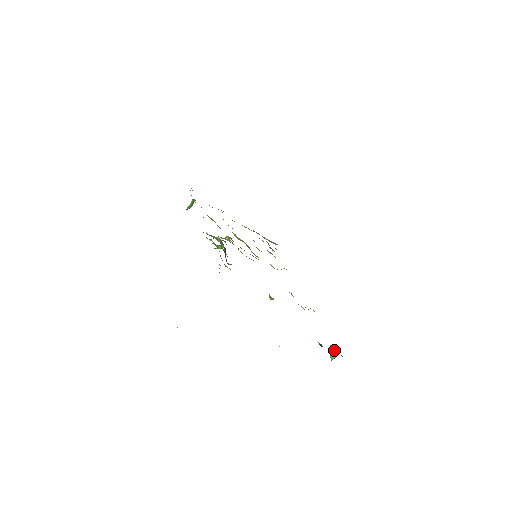
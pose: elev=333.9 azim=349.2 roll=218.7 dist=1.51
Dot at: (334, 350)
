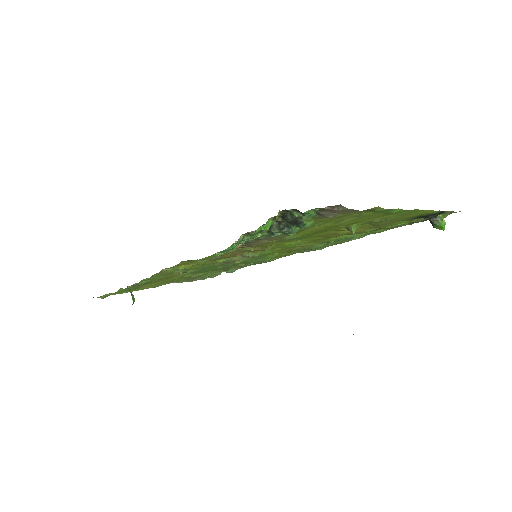
Dot at: (438, 217)
